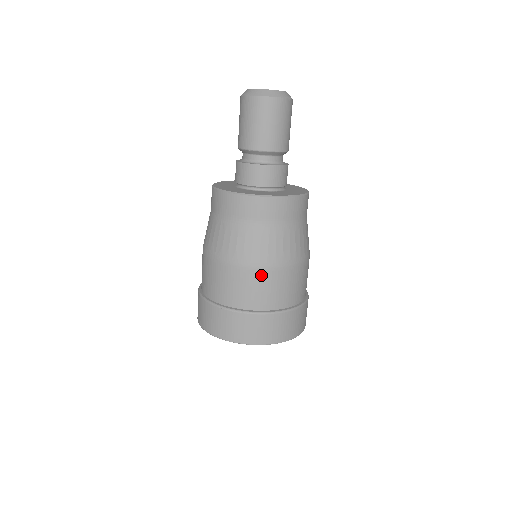
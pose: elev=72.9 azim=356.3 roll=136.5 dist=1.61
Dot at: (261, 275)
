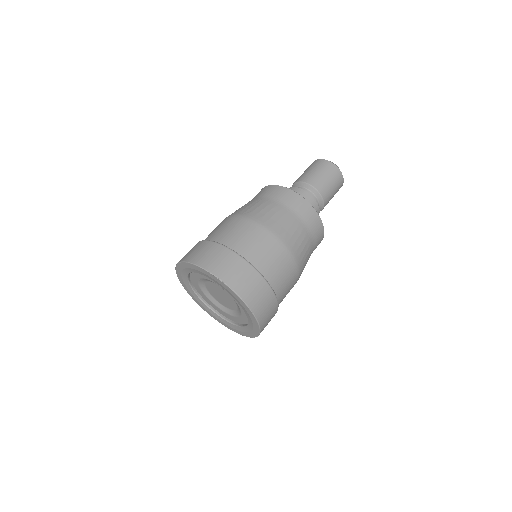
Dot at: (272, 241)
